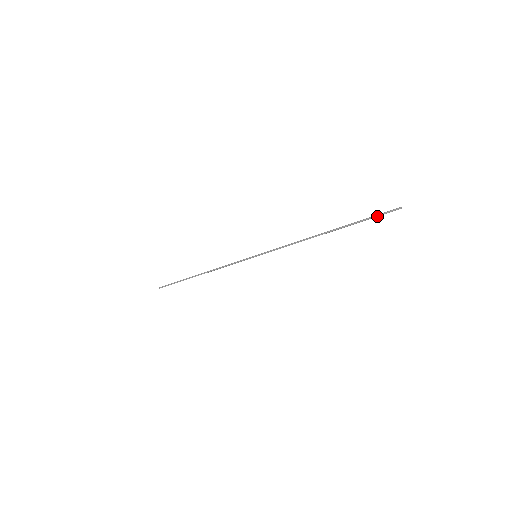
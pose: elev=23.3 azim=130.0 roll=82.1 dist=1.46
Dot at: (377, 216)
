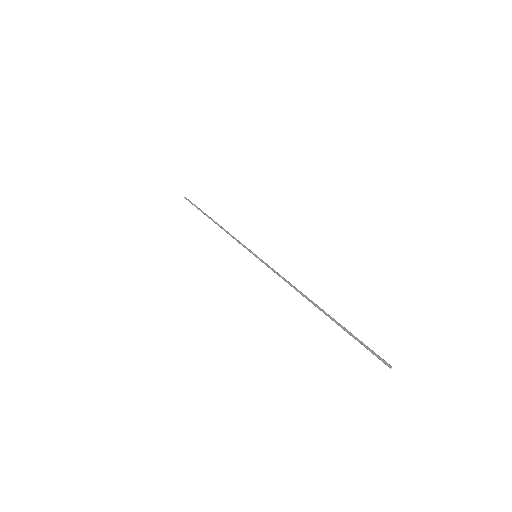
Dot at: (365, 347)
